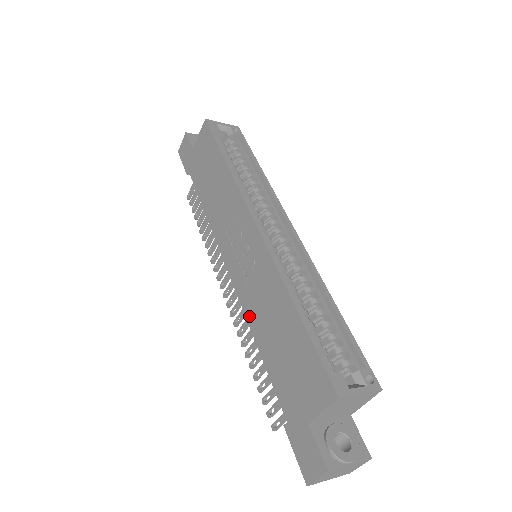
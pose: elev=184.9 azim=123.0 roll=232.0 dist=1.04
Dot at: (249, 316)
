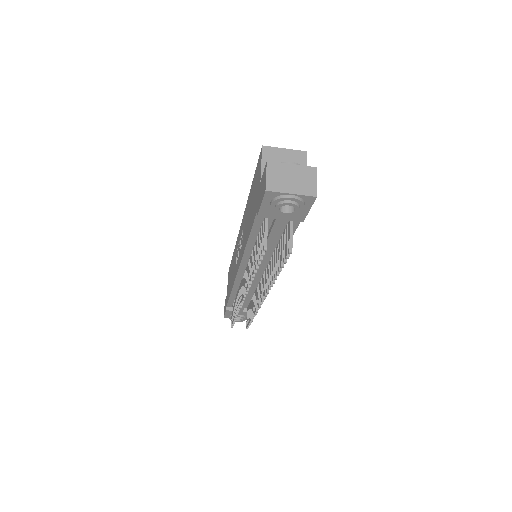
Dot at: (244, 248)
